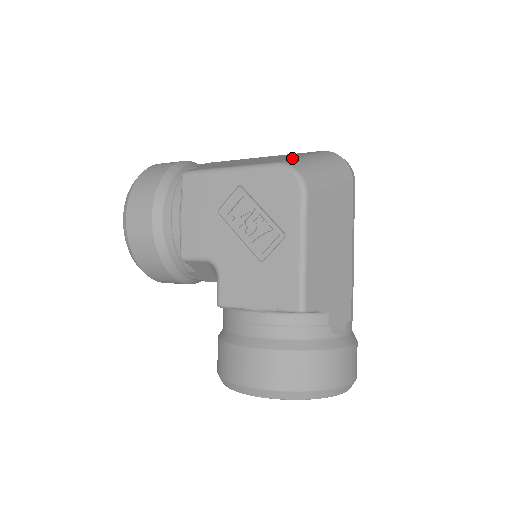
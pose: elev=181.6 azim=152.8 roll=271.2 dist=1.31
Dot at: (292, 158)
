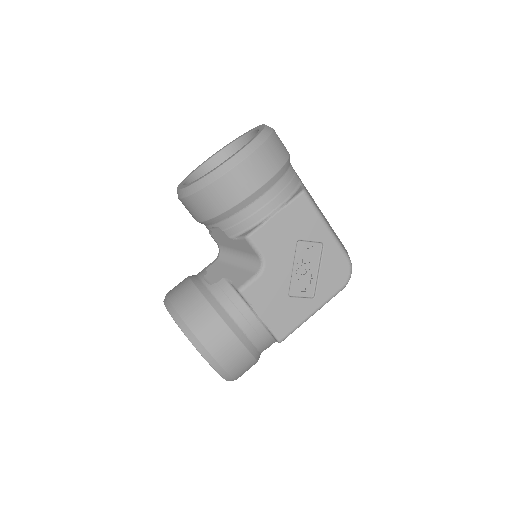
Dot at: occluded
